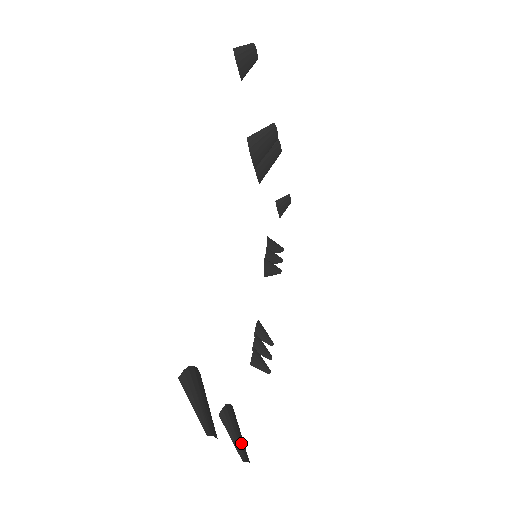
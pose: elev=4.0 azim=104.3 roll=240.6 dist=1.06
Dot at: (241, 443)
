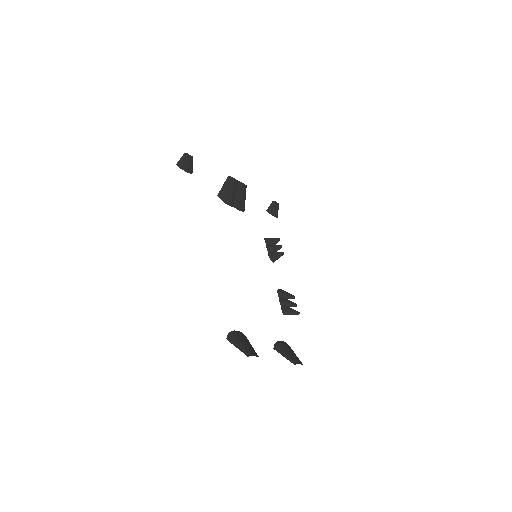
Dot at: (292, 357)
